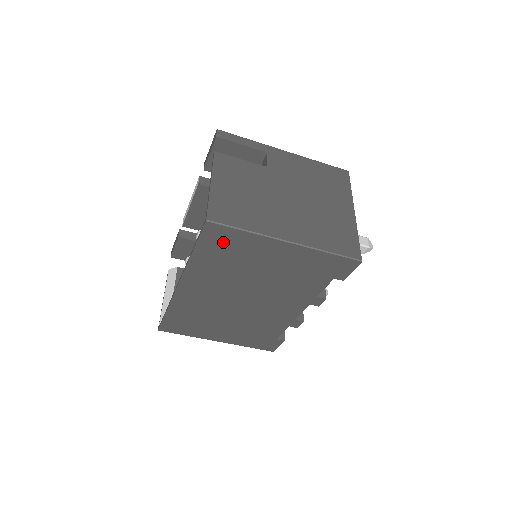
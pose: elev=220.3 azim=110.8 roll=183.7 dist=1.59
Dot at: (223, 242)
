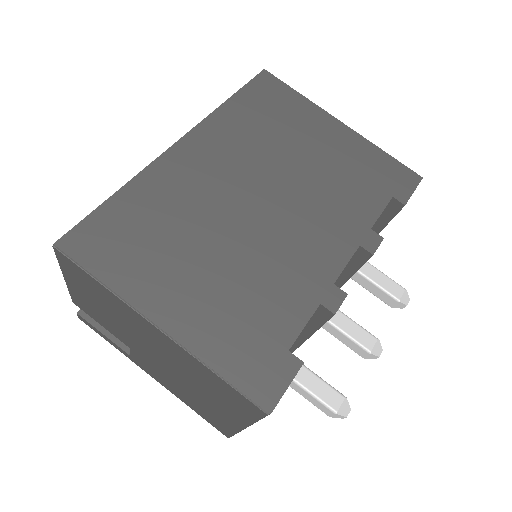
Dot at: (271, 98)
